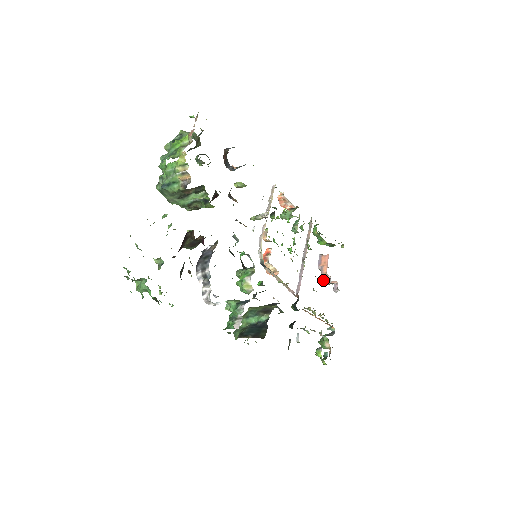
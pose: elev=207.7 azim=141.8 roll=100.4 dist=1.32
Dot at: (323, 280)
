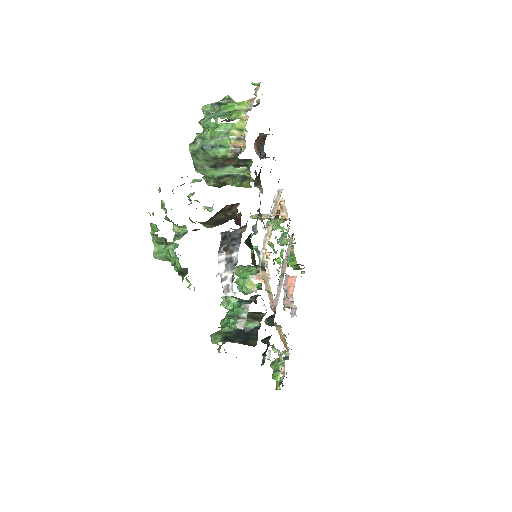
Dot at: (283, 302)
